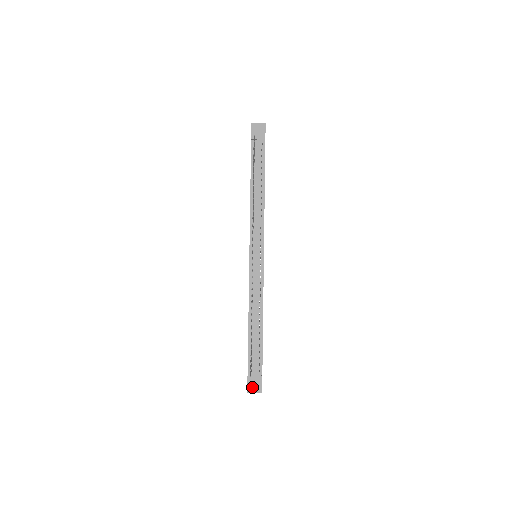
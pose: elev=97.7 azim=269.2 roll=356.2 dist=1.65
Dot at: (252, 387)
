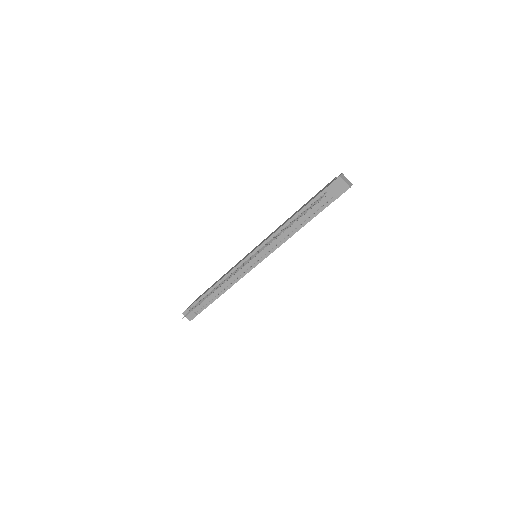
Dot at: occluded
